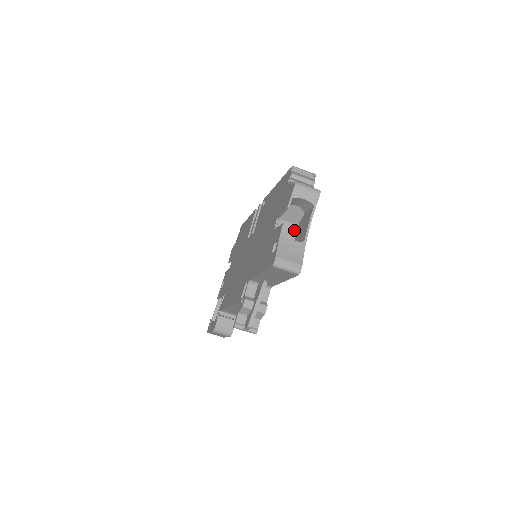
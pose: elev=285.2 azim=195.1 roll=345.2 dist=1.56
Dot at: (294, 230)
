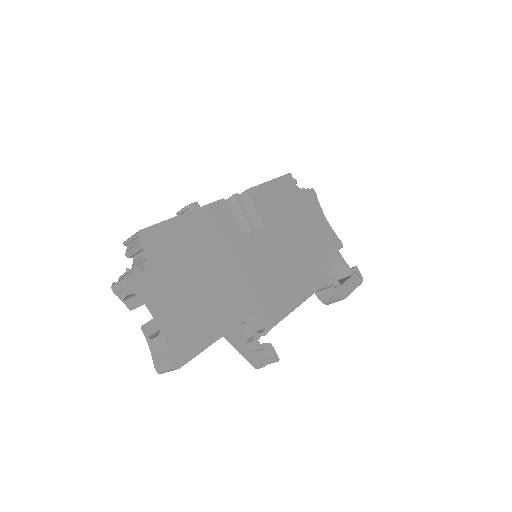
Dot at: (178, 293)
